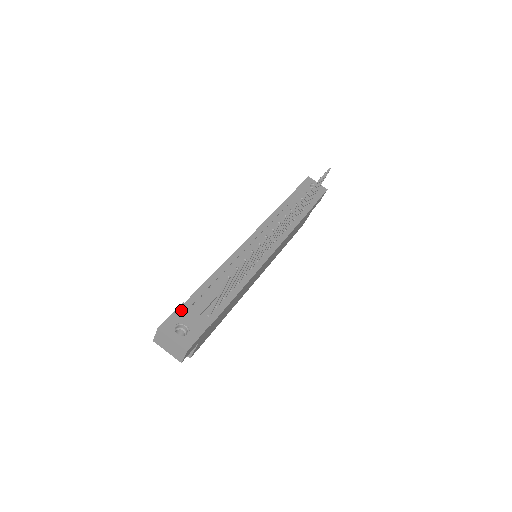
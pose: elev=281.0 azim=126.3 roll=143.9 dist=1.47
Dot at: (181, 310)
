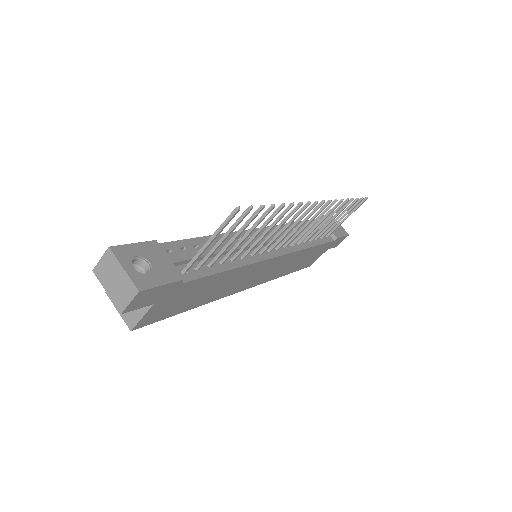
Dot at: (150, 245)
